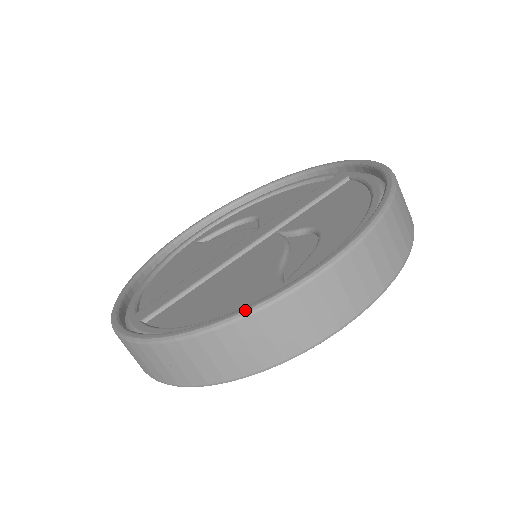
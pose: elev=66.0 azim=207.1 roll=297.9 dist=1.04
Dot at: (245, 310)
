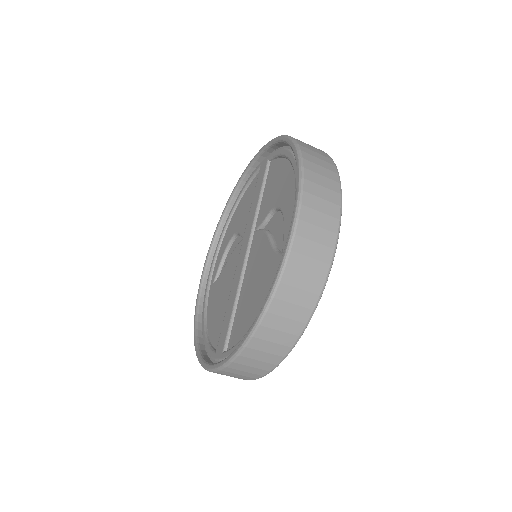
Dot at: (273, 285)
